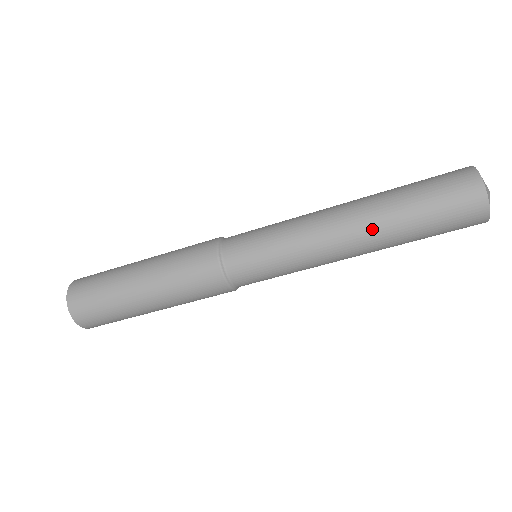
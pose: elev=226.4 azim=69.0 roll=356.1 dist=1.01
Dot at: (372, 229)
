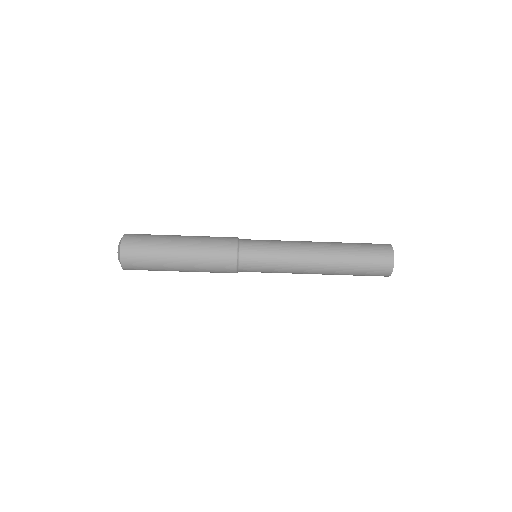
Dot at: (331, 263)
